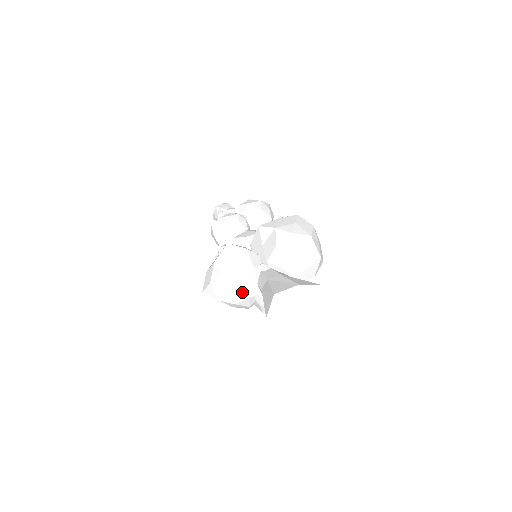
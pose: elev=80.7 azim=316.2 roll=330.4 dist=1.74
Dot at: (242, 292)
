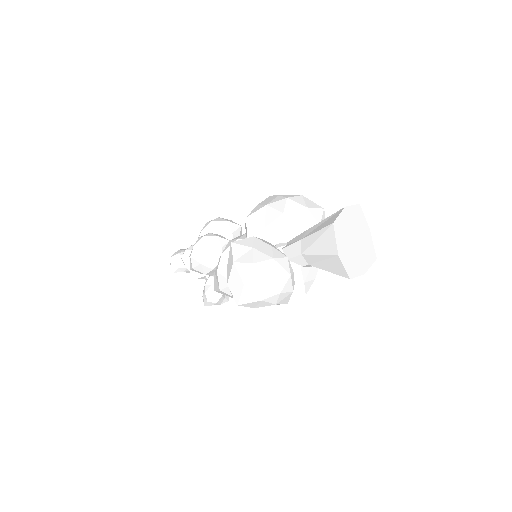
Dot at: (281, 273)
